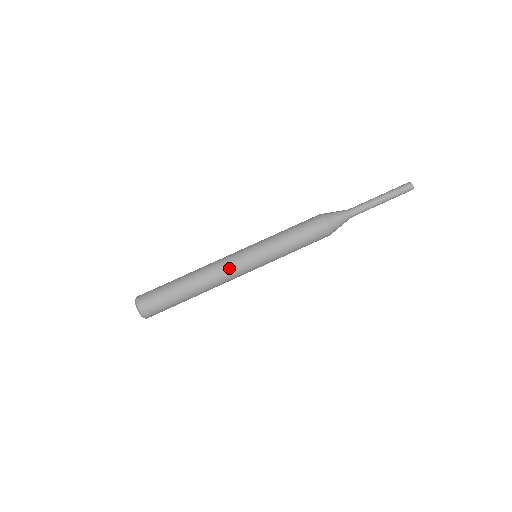
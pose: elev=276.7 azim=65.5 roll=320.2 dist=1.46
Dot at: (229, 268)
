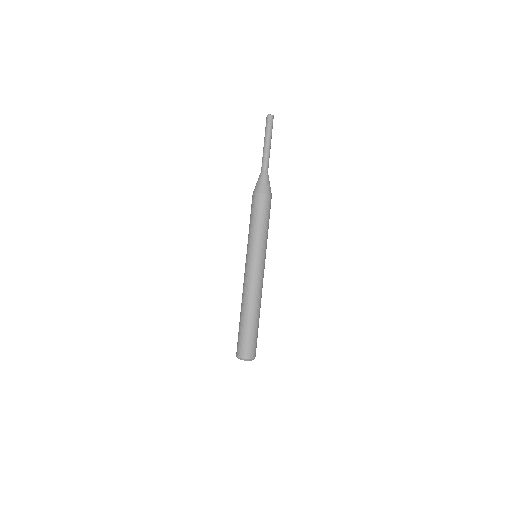
Dot at: (256, 280)
